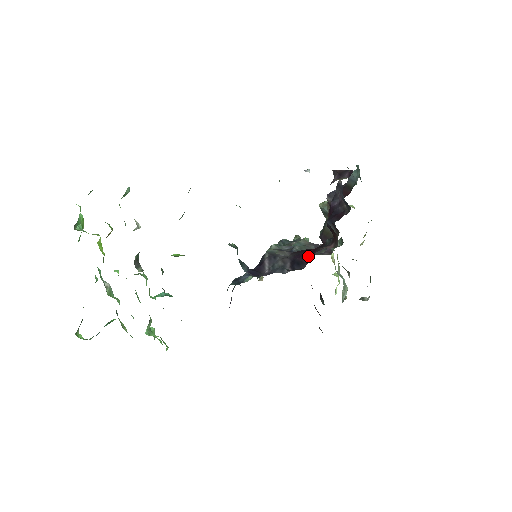
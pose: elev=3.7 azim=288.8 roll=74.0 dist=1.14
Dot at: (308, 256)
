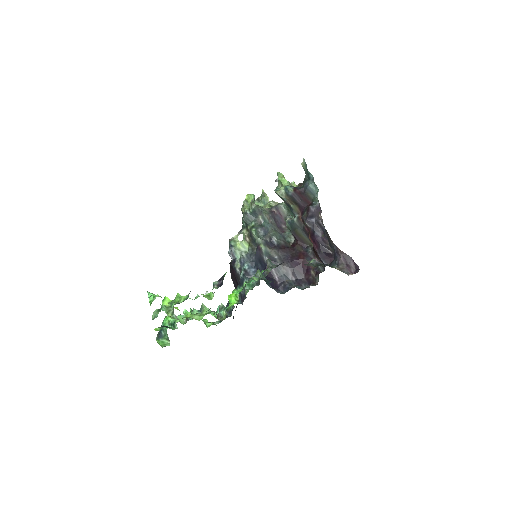
Dot at: (302, 267)
